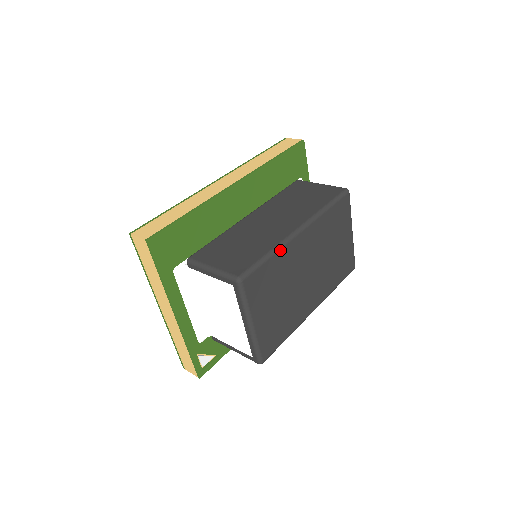
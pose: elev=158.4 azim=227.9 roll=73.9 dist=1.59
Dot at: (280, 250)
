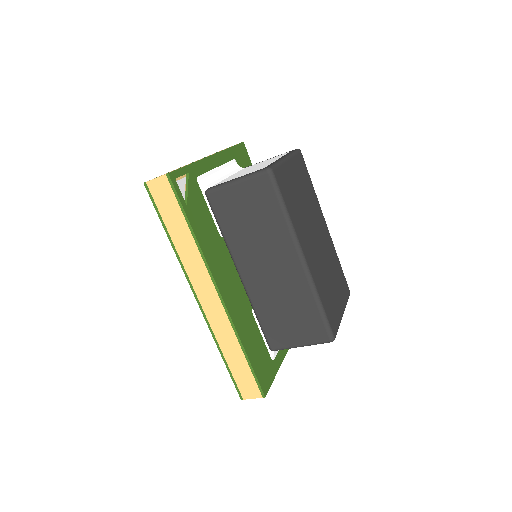
Dot at: (316, 197)
